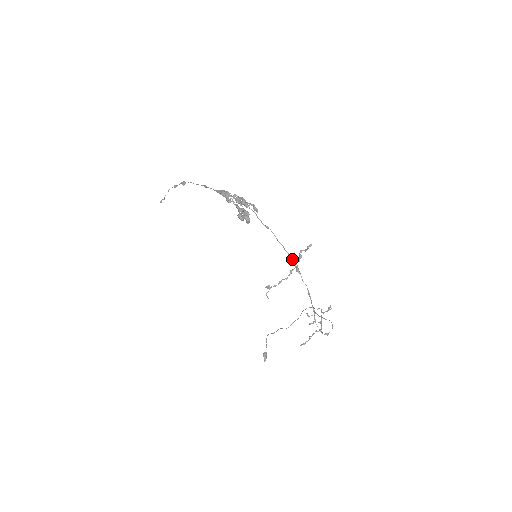
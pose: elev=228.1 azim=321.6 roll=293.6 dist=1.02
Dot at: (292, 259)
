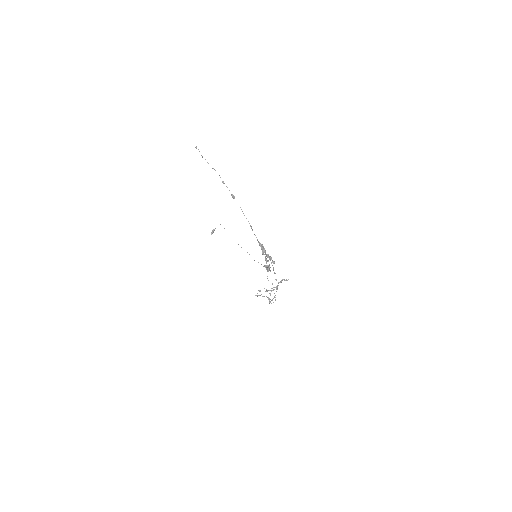
Dot at: occluded
